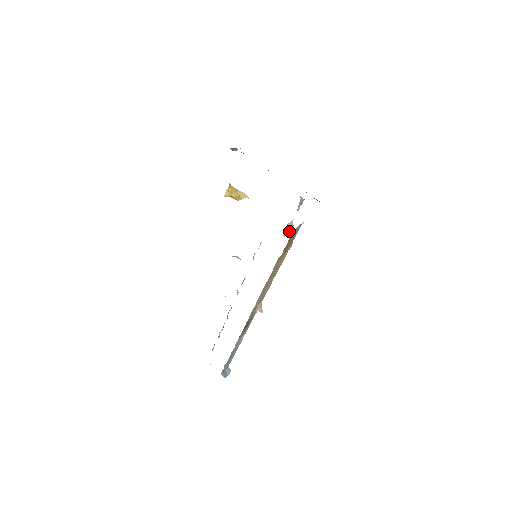
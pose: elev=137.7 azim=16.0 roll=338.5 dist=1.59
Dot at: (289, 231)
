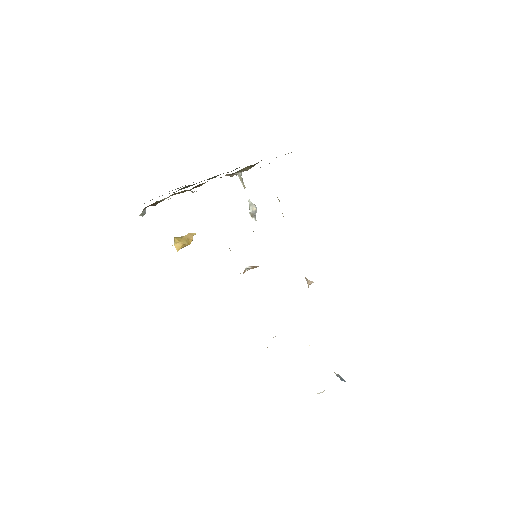
Dot at: (256, 209)
